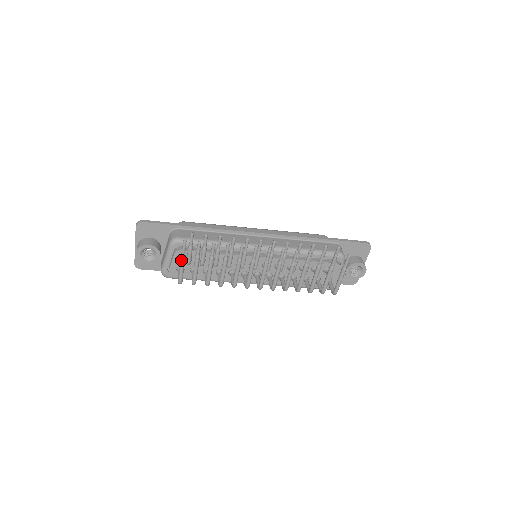
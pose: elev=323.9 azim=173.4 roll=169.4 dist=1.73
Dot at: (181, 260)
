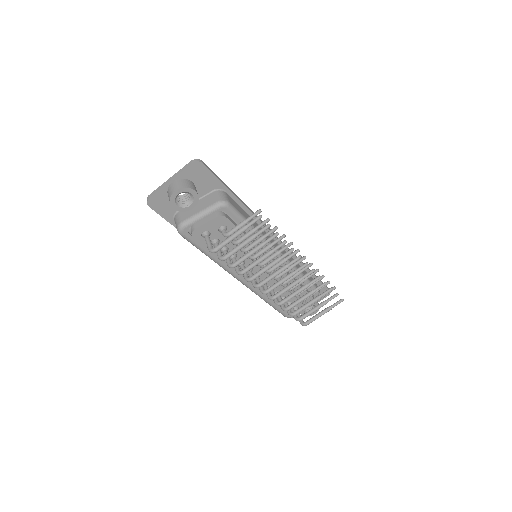
Dot at: (240, 231)
